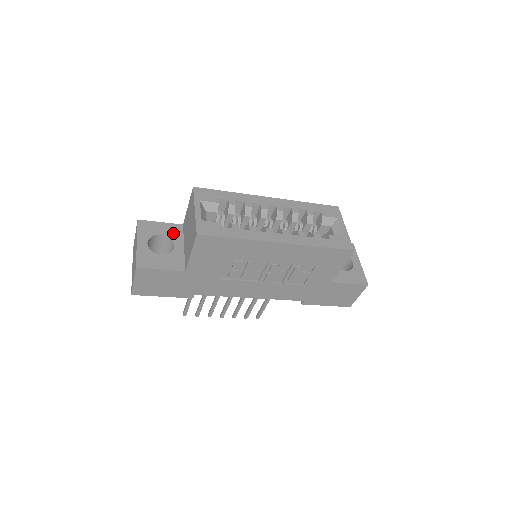
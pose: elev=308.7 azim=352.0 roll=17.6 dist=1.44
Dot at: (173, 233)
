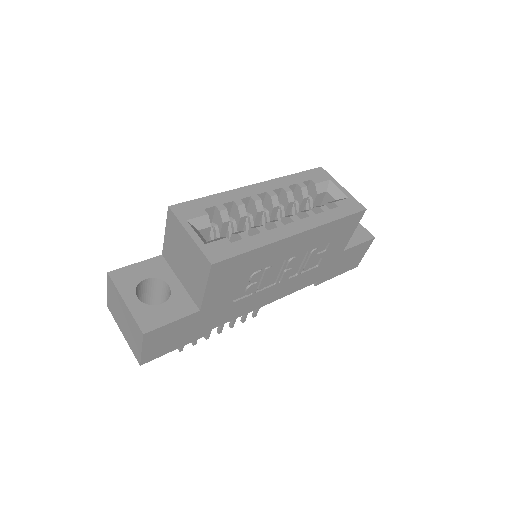
Dot at: (158, 270)
